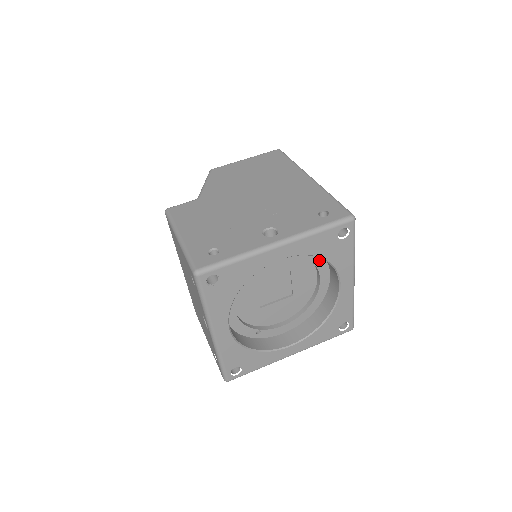
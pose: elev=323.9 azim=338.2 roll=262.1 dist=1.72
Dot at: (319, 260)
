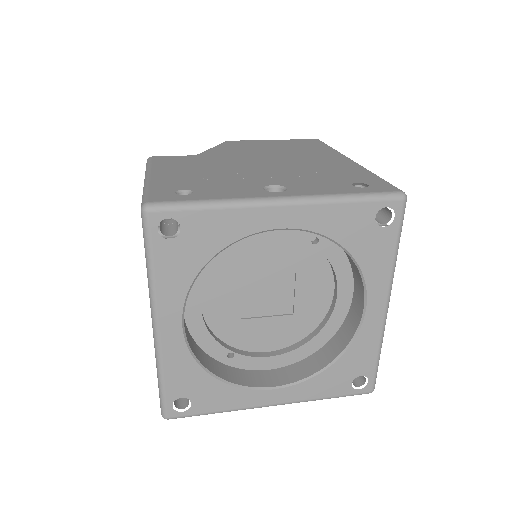
Dot at: (341, 263)
